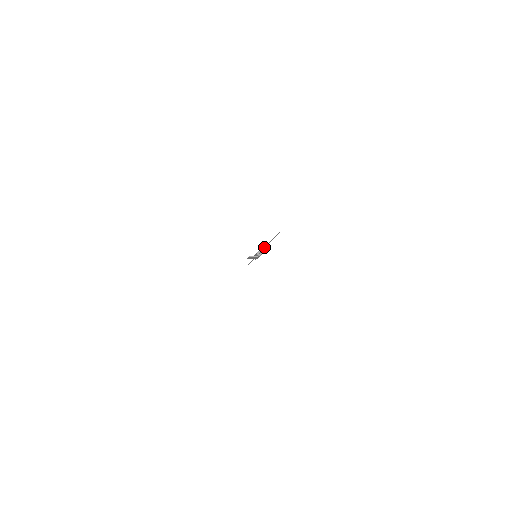
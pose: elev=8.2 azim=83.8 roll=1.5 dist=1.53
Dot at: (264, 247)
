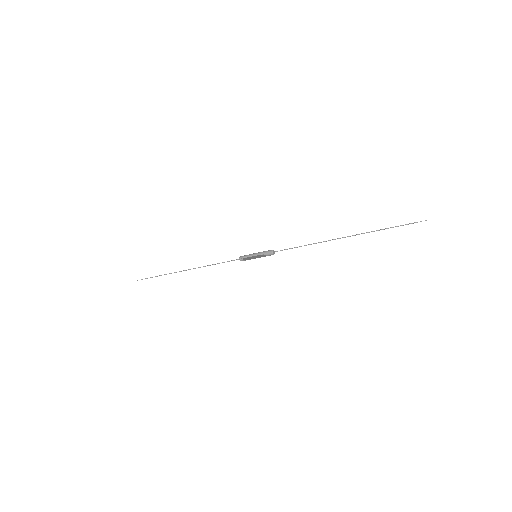
Dot at: occluded
